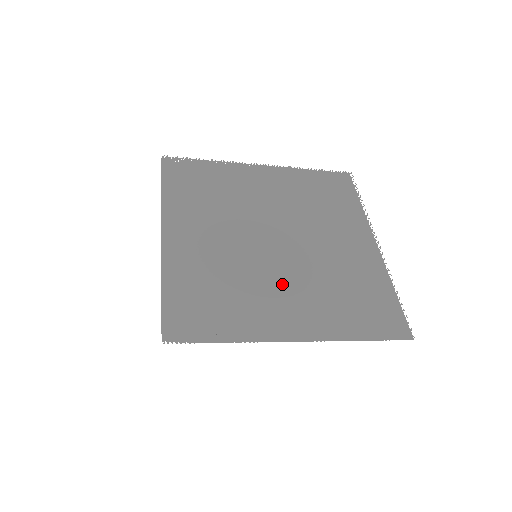
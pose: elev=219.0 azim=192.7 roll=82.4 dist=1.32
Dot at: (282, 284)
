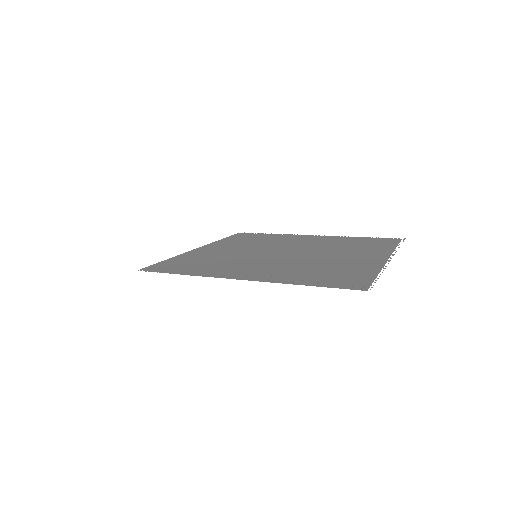
Dot at: (261, 263)
